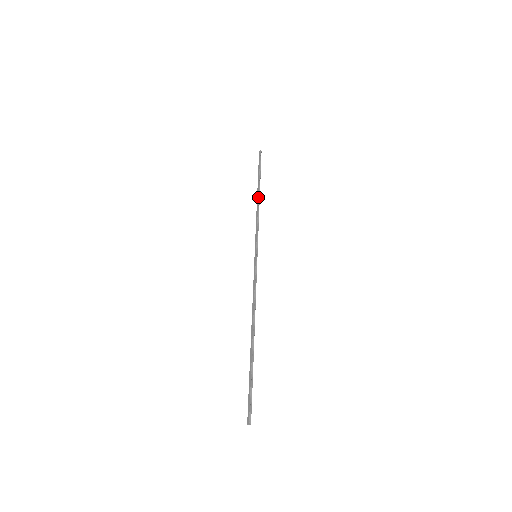
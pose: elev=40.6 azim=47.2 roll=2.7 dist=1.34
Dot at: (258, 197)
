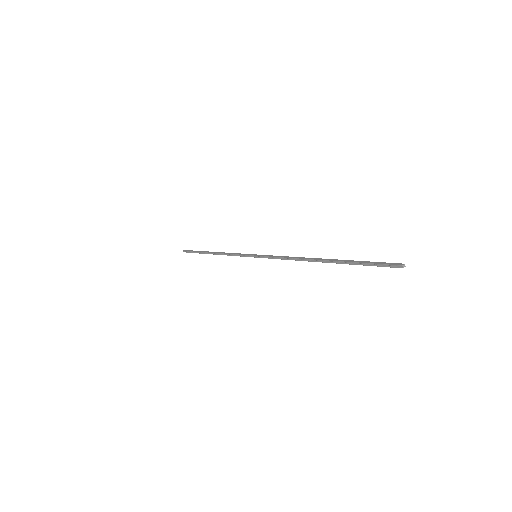
Dot at: occluded
